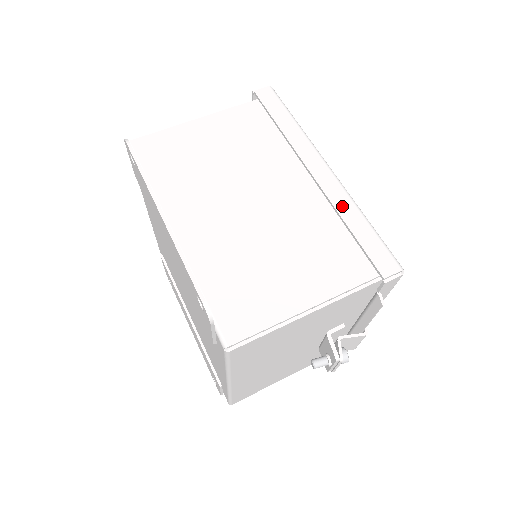
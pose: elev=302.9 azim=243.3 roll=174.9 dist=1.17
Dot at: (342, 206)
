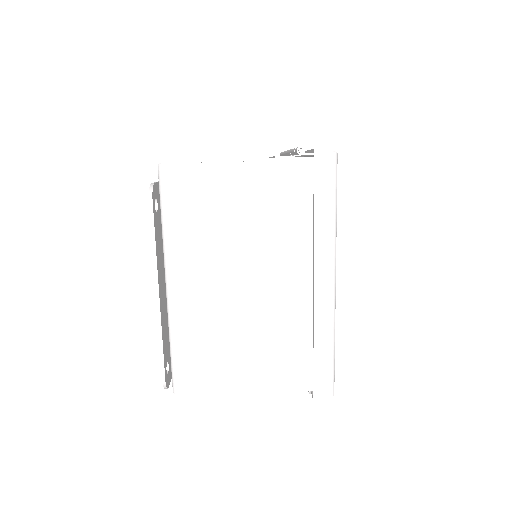
Dot at: (321, 325)
